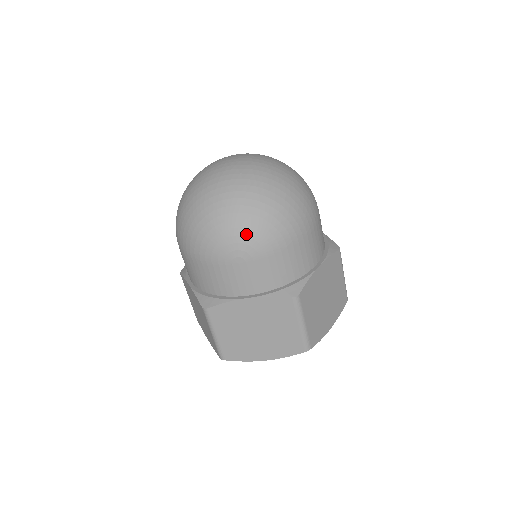
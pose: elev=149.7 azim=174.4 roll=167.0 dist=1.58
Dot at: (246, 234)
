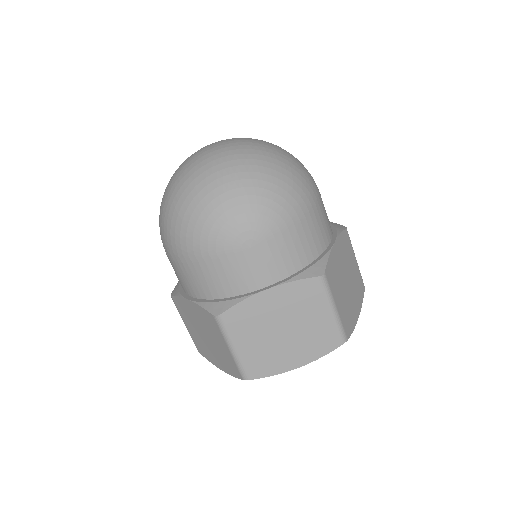
Dot at: (253, 210)
